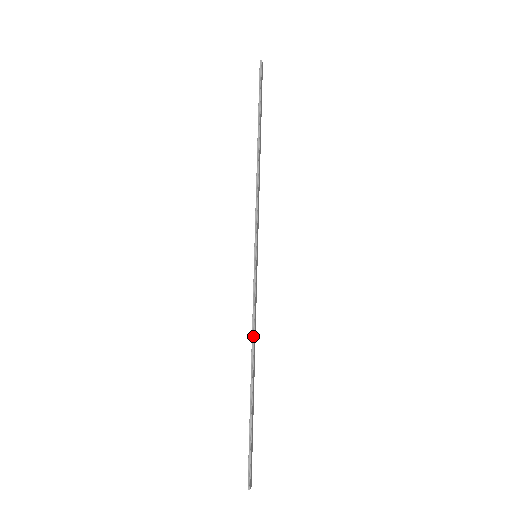
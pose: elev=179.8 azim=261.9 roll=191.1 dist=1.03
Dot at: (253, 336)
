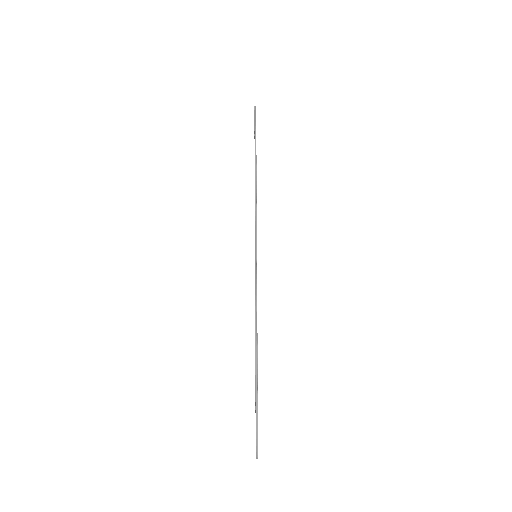
Dot at: (256, 322)
